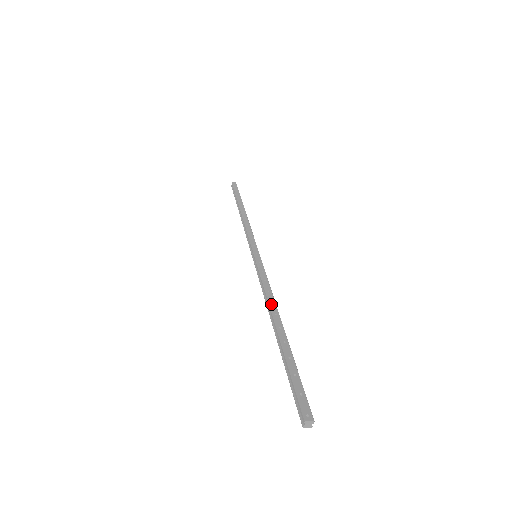
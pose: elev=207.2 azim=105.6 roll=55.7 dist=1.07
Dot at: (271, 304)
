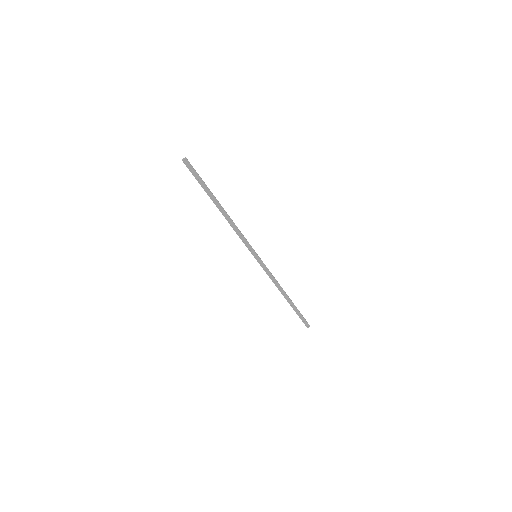
Dot at: (227, 219)
